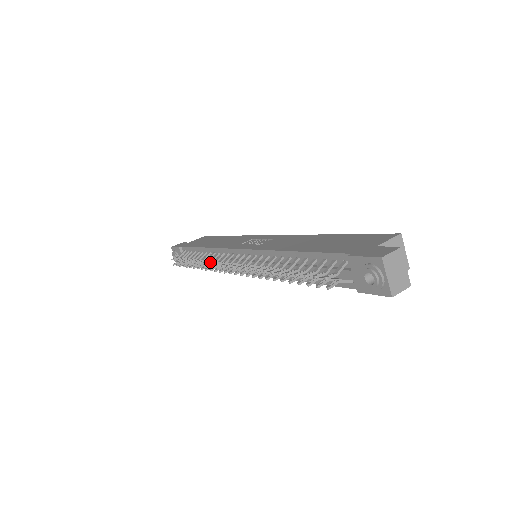
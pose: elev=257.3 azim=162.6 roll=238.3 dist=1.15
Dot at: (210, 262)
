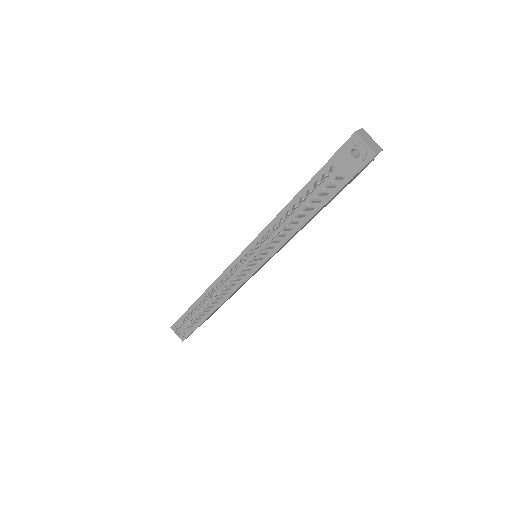
Dot at: (220, 284)
